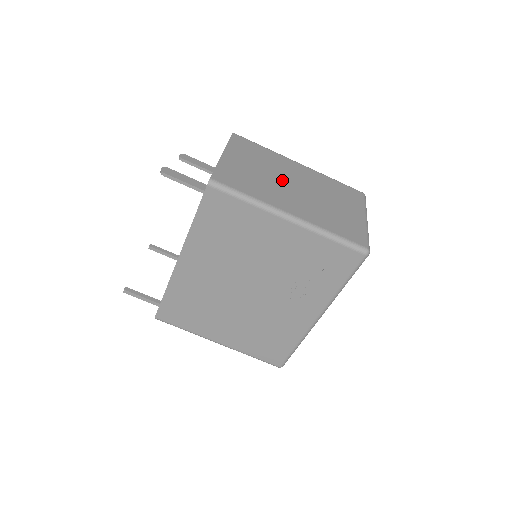
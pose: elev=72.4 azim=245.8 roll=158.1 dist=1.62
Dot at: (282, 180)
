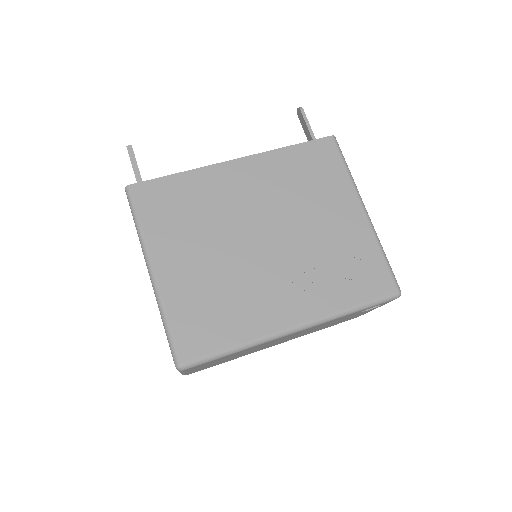
Dot at: occluded
